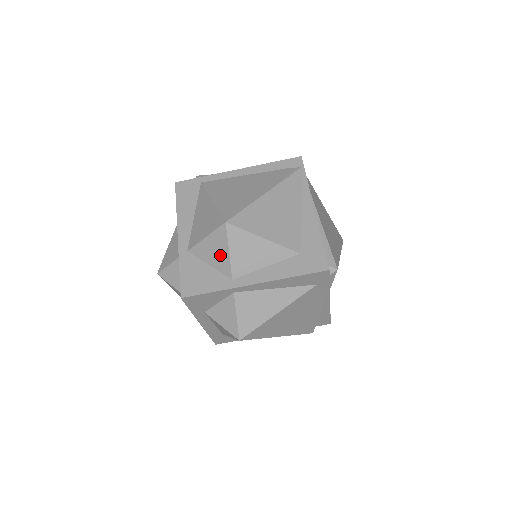
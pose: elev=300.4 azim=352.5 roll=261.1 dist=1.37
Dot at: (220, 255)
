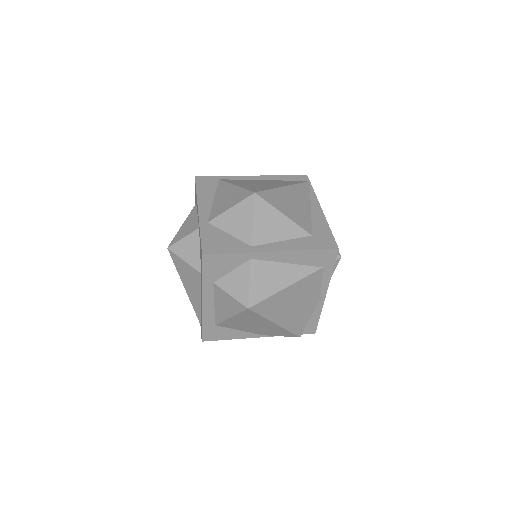
Dot at: (243, 223)
